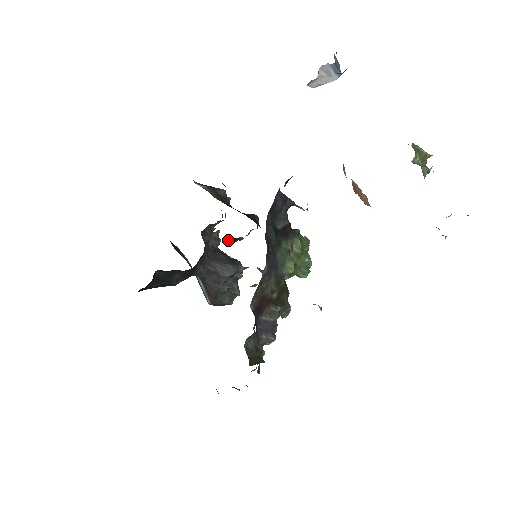
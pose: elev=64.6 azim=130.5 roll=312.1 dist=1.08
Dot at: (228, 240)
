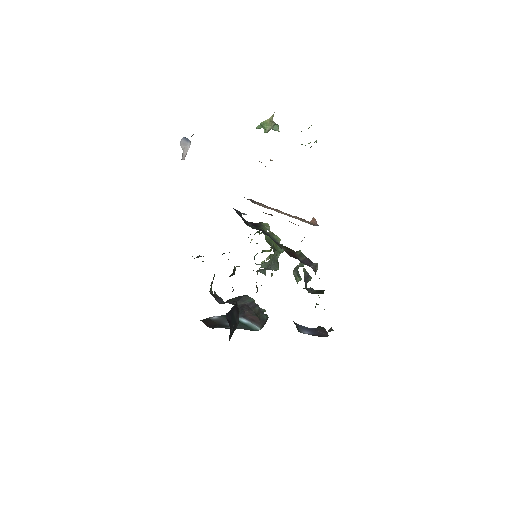
Dot at: (231, 275)
